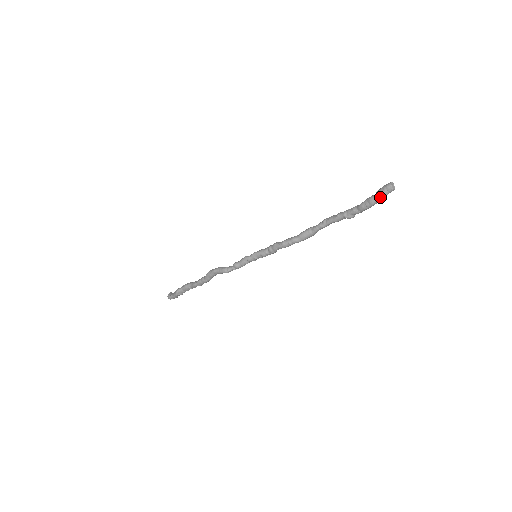
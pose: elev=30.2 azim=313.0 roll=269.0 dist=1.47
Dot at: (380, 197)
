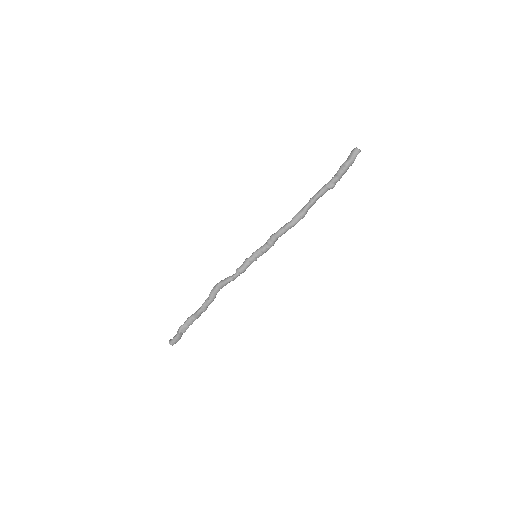
Dot at: (351, 158)
